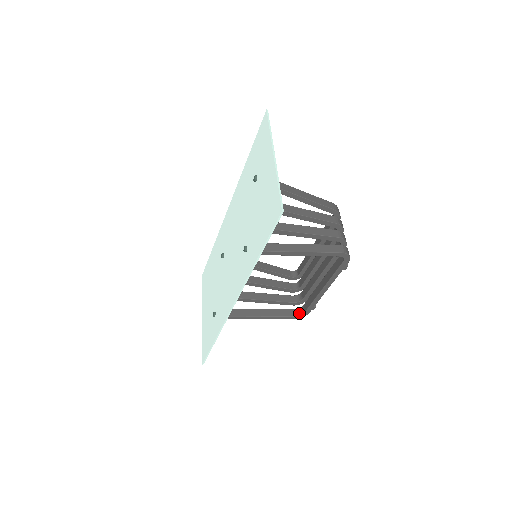
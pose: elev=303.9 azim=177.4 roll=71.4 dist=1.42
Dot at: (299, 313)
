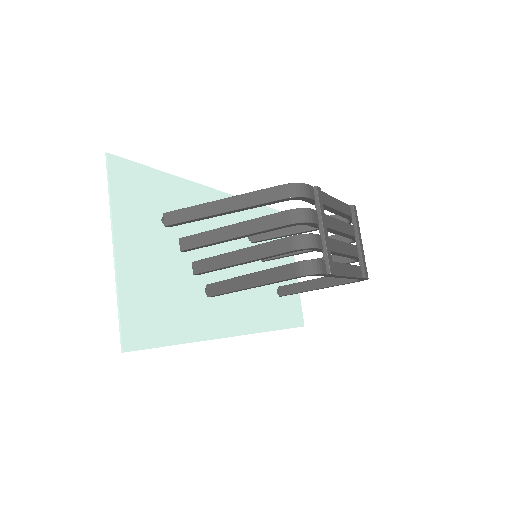
Dot at: occluded
